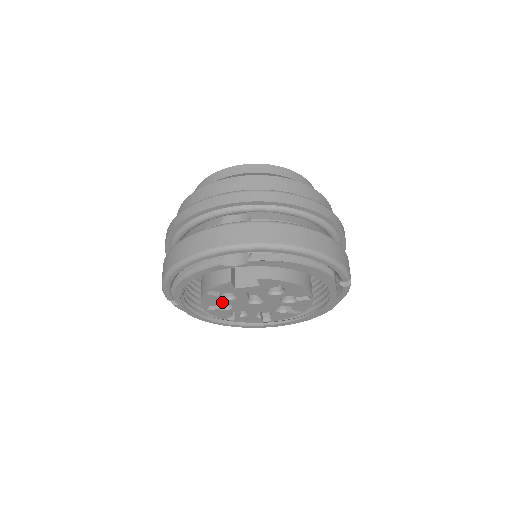
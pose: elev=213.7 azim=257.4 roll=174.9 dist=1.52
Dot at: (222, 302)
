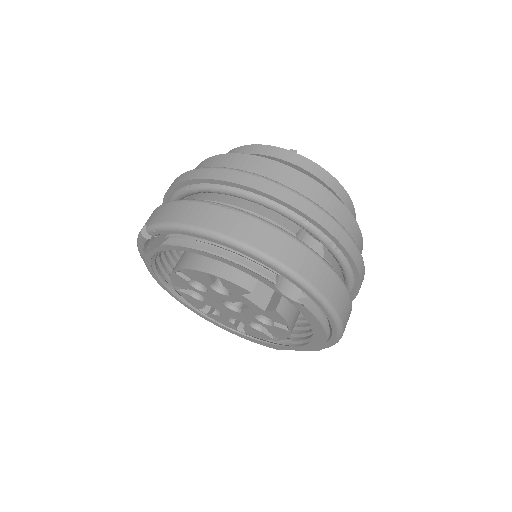
Dot at: (204, 284)
